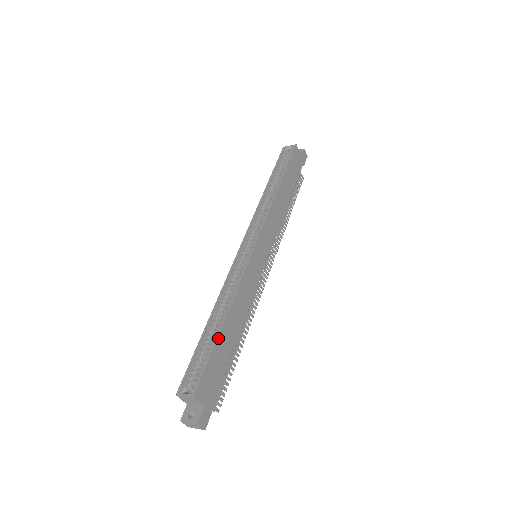
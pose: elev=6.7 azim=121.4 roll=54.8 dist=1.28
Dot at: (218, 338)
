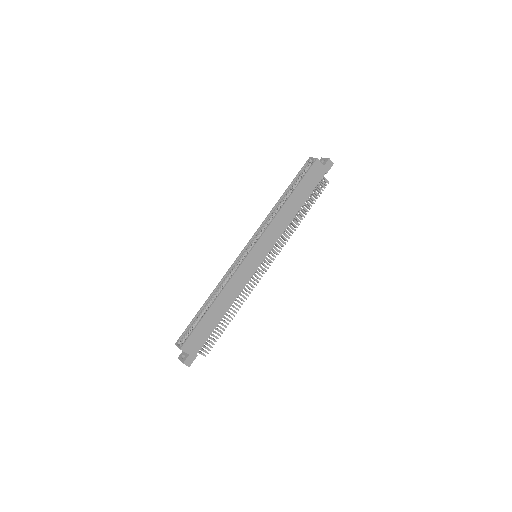
Dot at: (205, 316)
